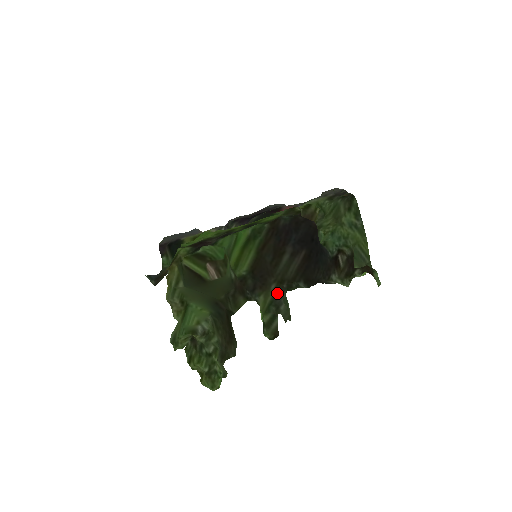
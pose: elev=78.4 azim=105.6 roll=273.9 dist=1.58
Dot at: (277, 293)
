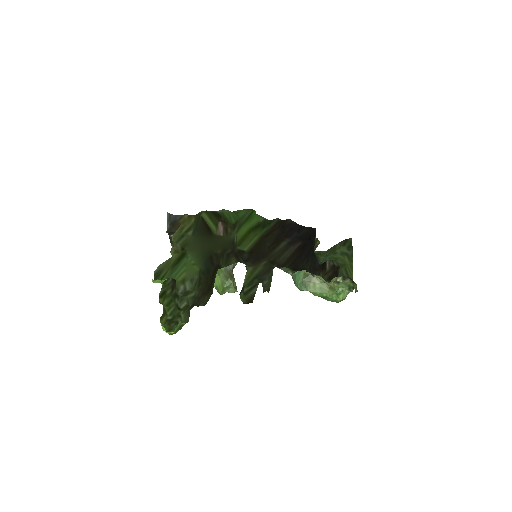
Dot at: (265, 269)
